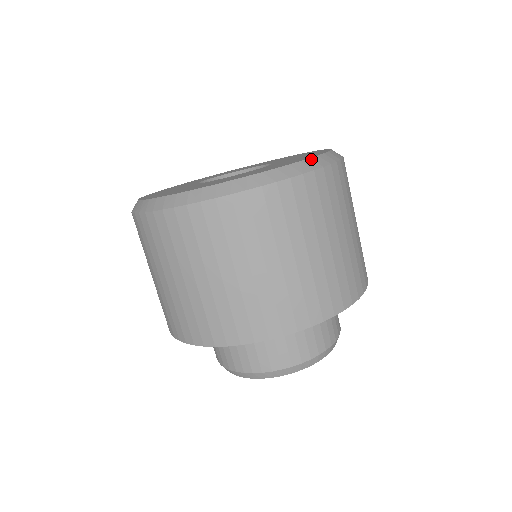
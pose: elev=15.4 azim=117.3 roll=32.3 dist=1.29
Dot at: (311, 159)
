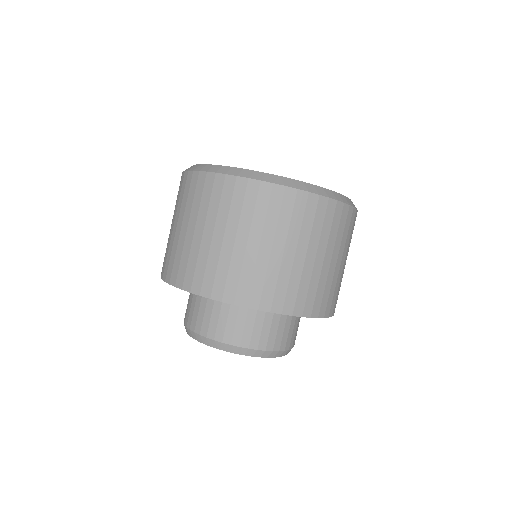
Dot at: (331, 191)
